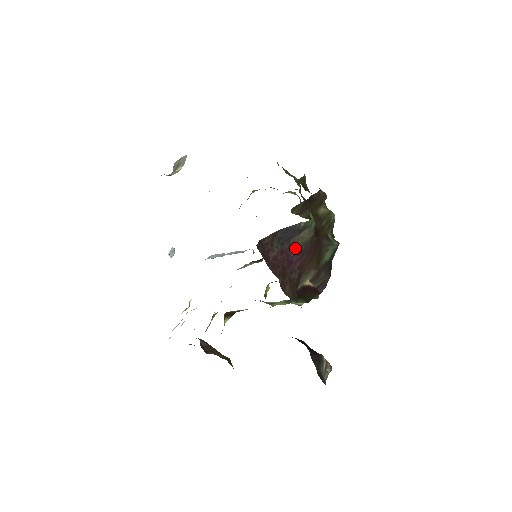
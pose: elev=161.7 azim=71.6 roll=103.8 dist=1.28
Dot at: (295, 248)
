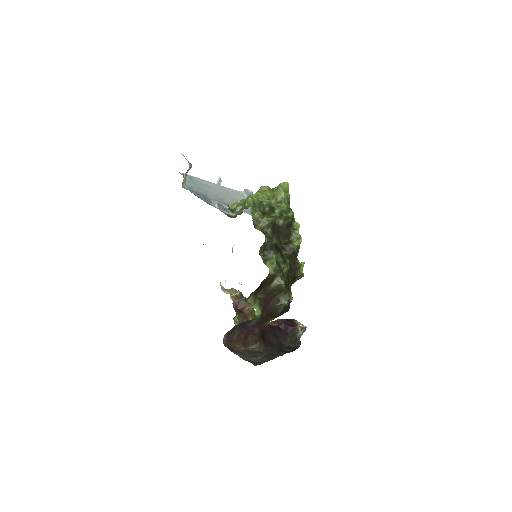
Dot at: (251, 326)
